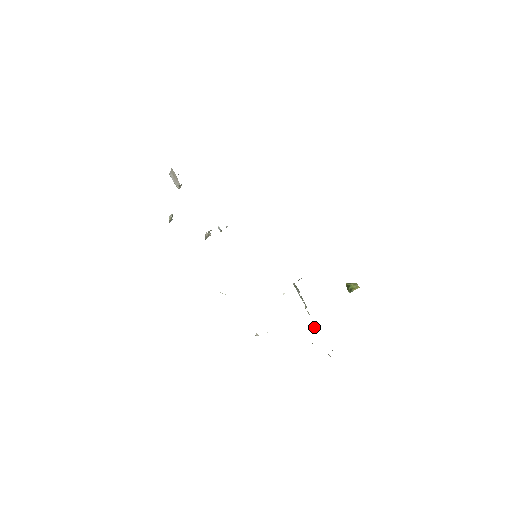
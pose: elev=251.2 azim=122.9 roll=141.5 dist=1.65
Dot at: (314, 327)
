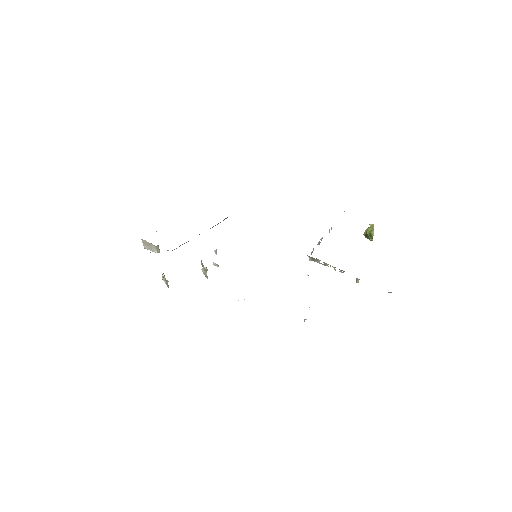
Dot at: (356, 280)
